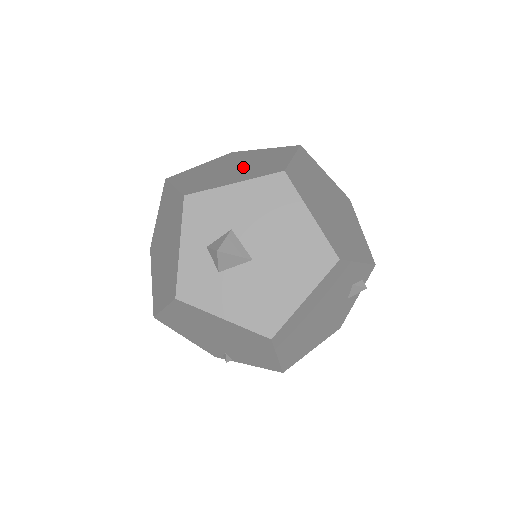
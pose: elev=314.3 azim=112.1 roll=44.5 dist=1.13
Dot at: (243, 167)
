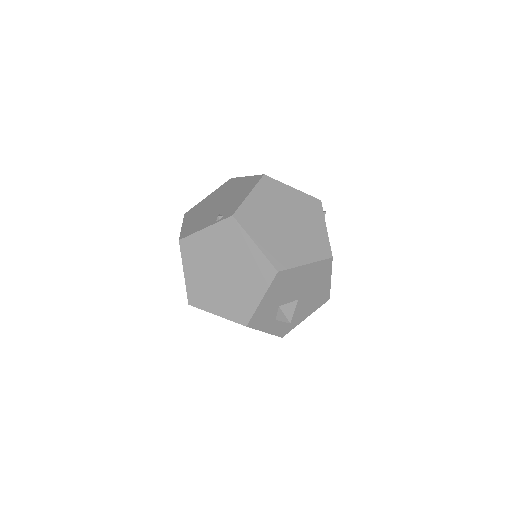
Dot at: (234, 272)
